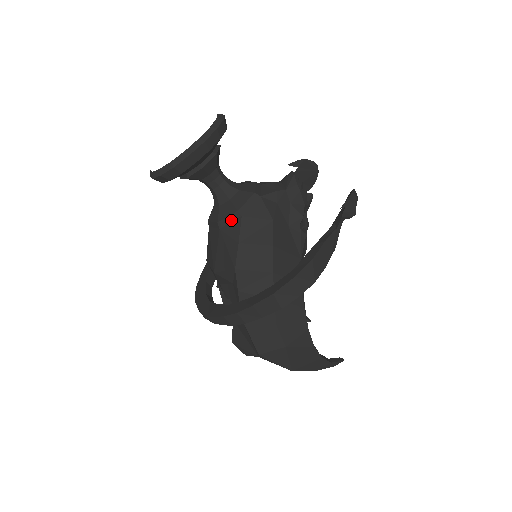
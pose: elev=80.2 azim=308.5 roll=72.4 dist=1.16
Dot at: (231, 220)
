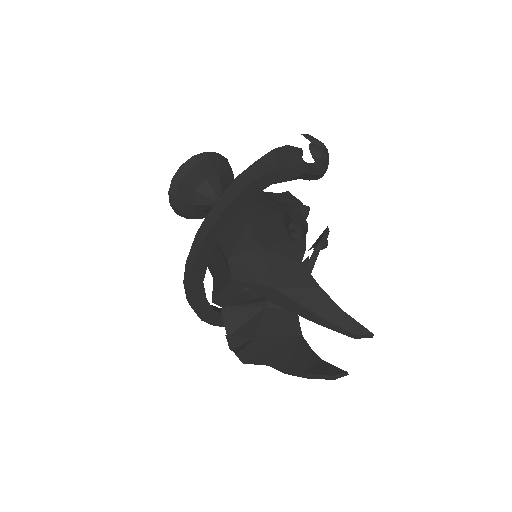
Dot at: occluded
